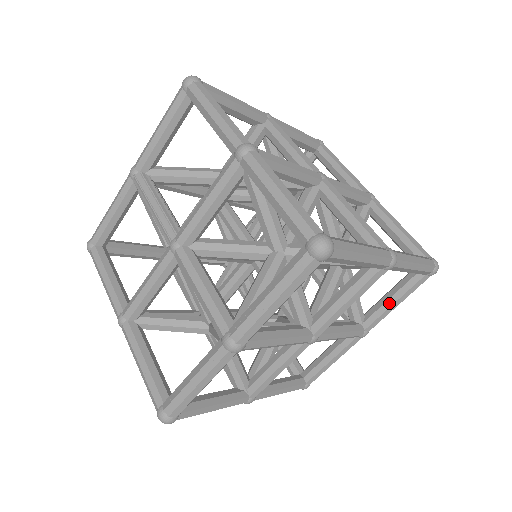
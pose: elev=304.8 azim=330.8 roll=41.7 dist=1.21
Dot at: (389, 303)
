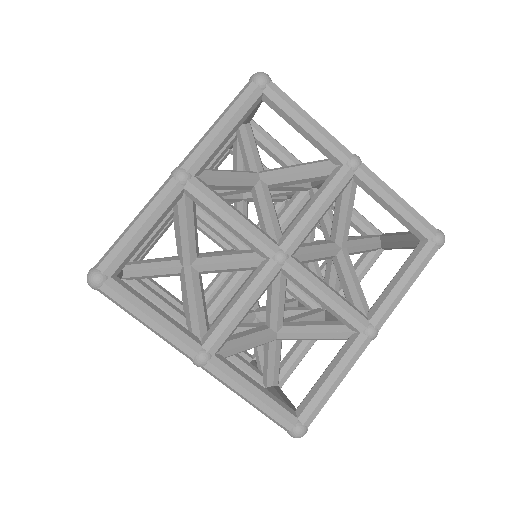
Dot at: (394, 281)
